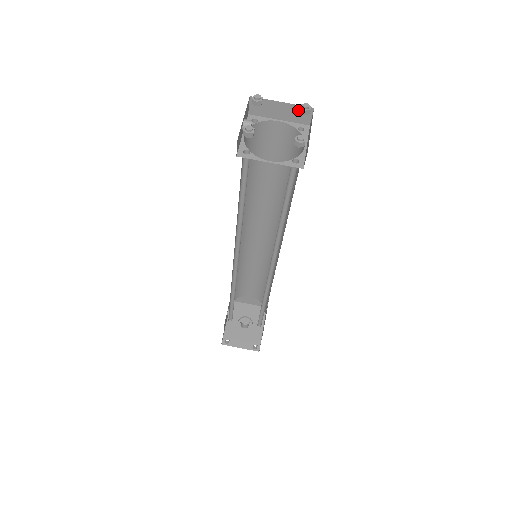
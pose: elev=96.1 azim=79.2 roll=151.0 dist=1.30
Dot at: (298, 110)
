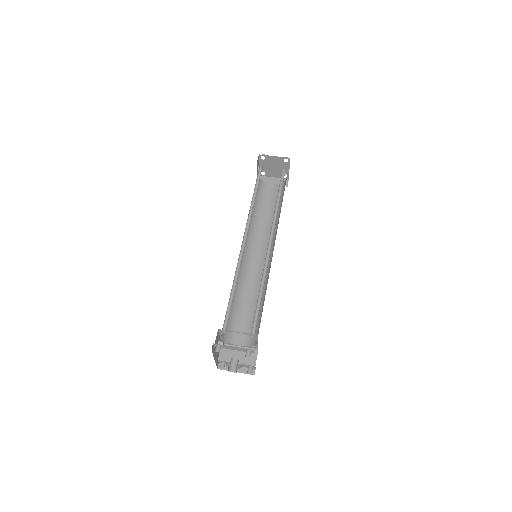
Dot at: occluded
